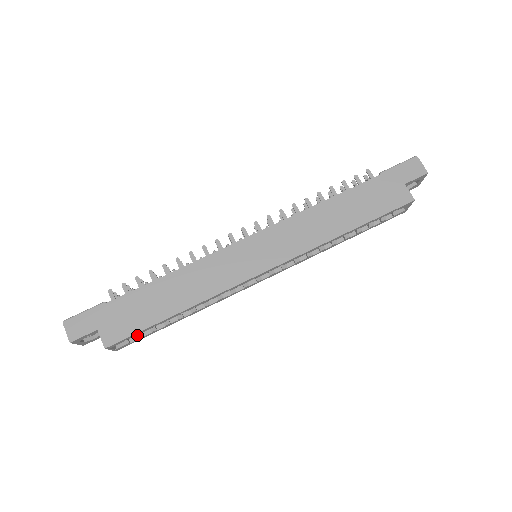
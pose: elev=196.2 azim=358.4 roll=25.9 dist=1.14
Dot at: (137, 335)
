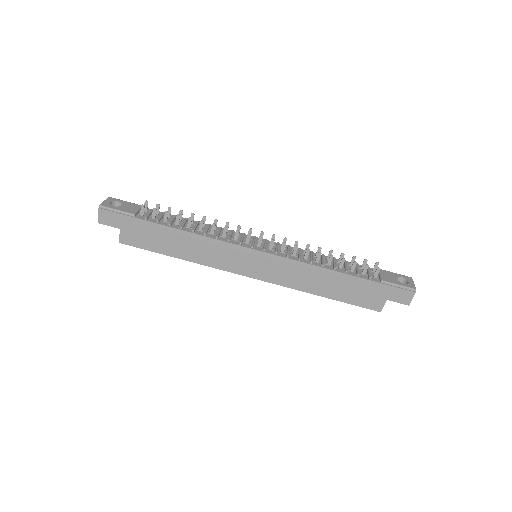
Dot at: occluded
